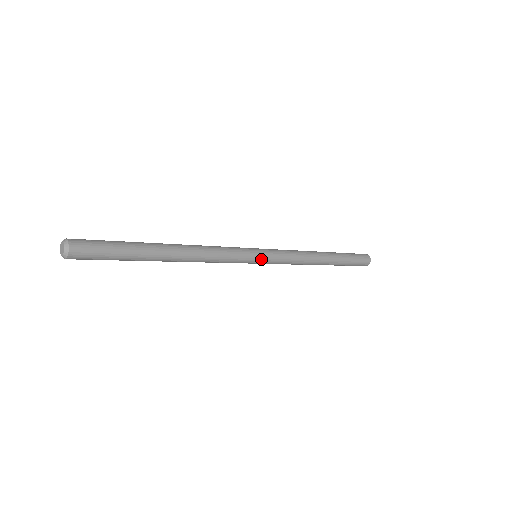
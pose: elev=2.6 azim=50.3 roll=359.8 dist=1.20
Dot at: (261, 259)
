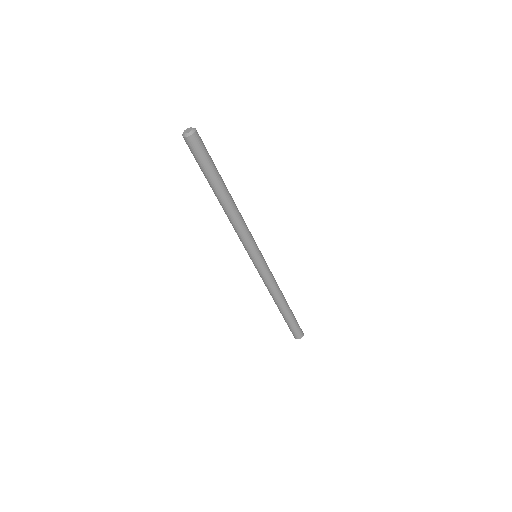
Dot at: (258, 260)
